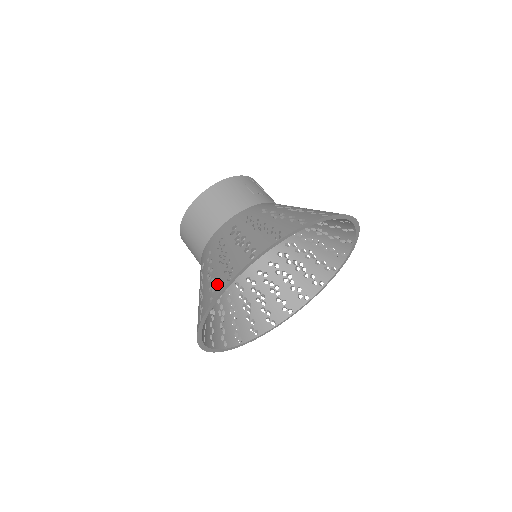
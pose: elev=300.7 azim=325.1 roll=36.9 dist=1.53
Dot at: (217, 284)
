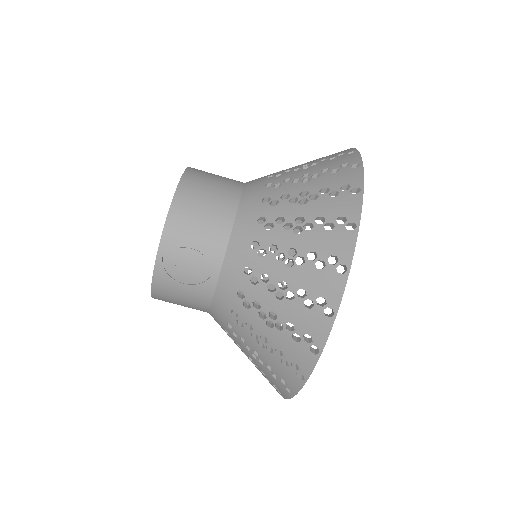
Dot at: occluded
